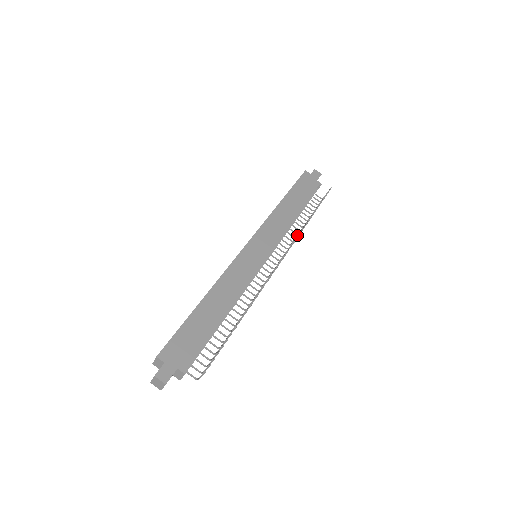
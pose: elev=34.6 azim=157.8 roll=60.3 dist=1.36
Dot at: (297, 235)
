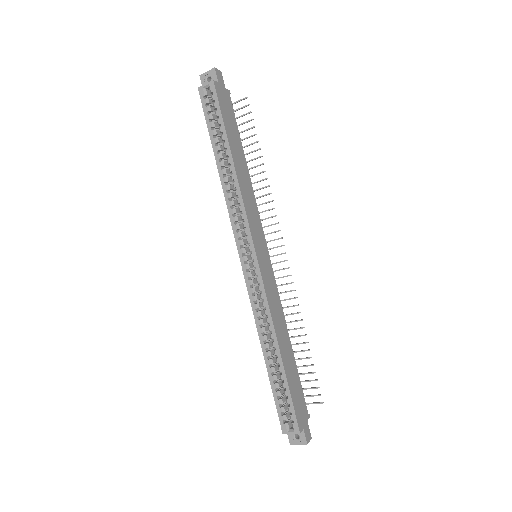
Dot at: (261, 196)
